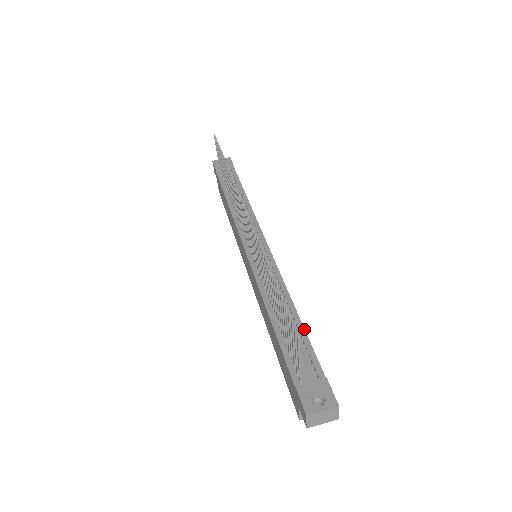
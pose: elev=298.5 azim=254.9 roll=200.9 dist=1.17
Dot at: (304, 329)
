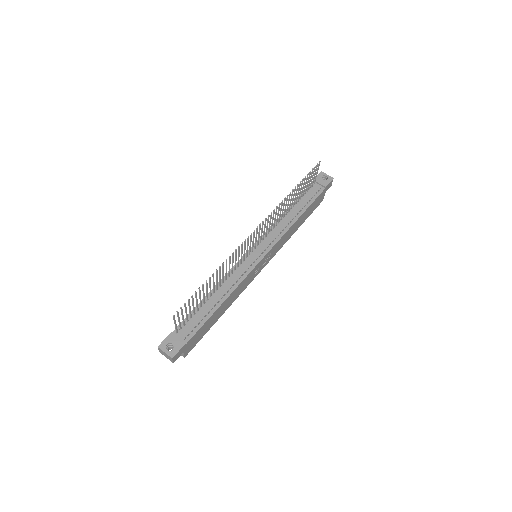
Dot at: (211, 315)
